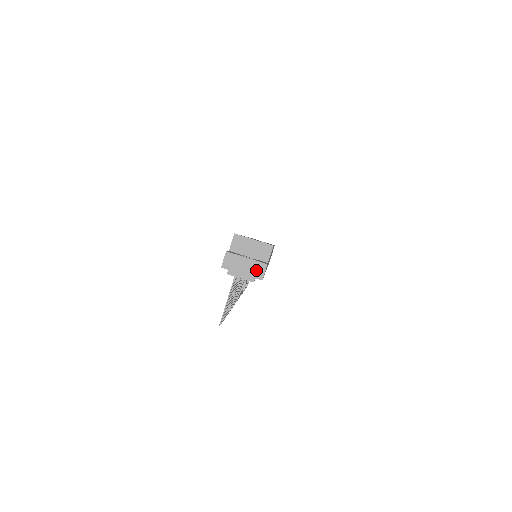
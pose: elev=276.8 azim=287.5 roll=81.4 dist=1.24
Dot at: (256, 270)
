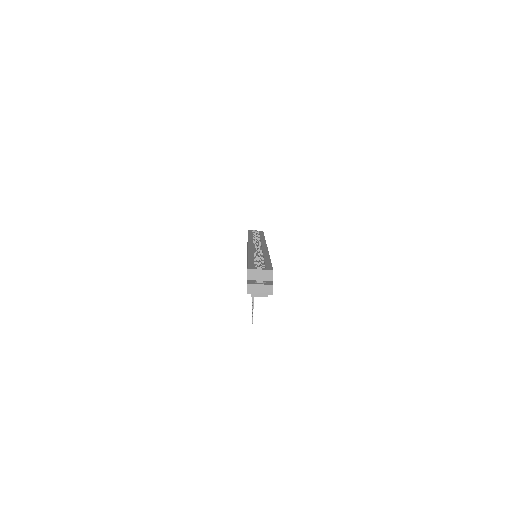
Dot at: (268, 290)
